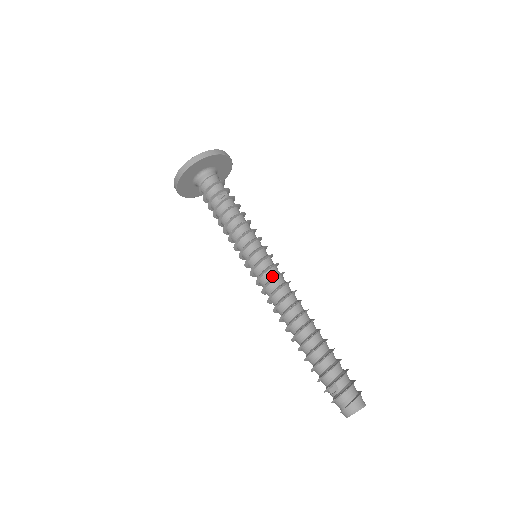
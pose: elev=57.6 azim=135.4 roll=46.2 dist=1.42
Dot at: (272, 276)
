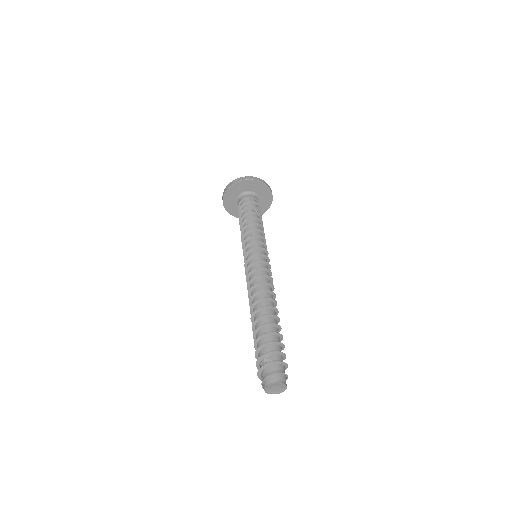
Dot at: (264, 268)
